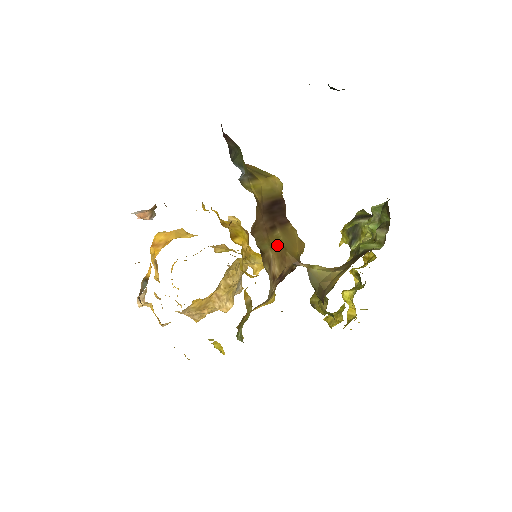
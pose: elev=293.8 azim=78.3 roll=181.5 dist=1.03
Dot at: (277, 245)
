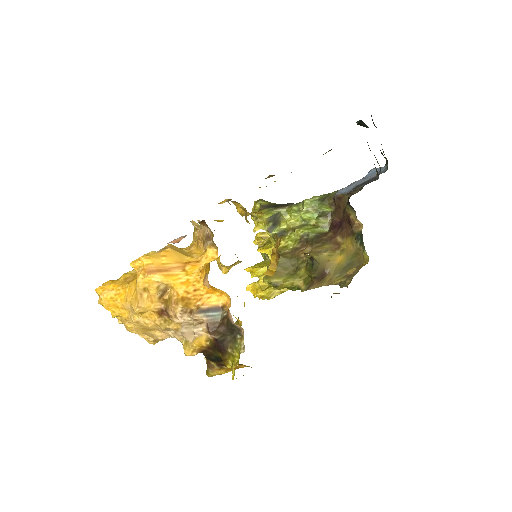
Dot at: occluded
